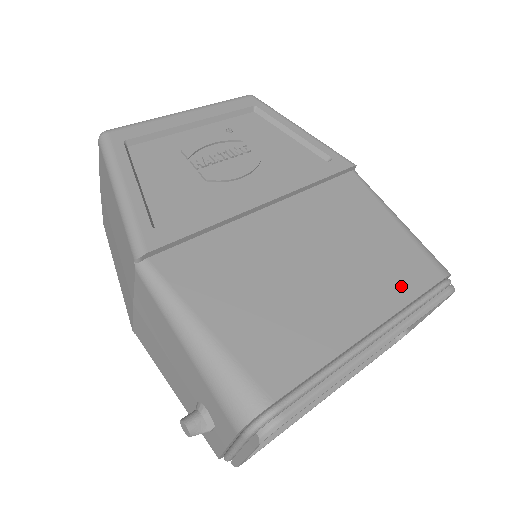
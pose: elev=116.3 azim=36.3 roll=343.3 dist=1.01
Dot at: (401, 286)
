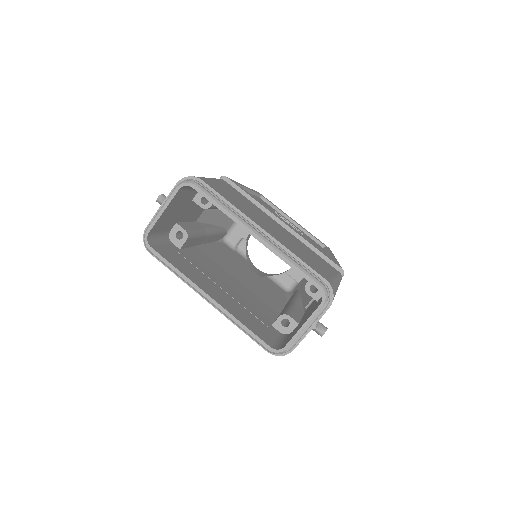
Dot at: (298, 255)
